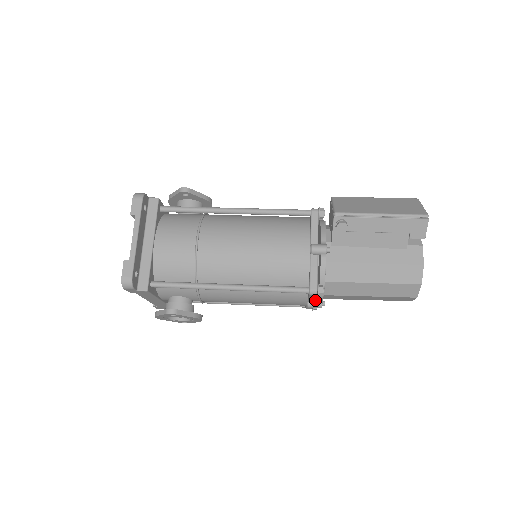
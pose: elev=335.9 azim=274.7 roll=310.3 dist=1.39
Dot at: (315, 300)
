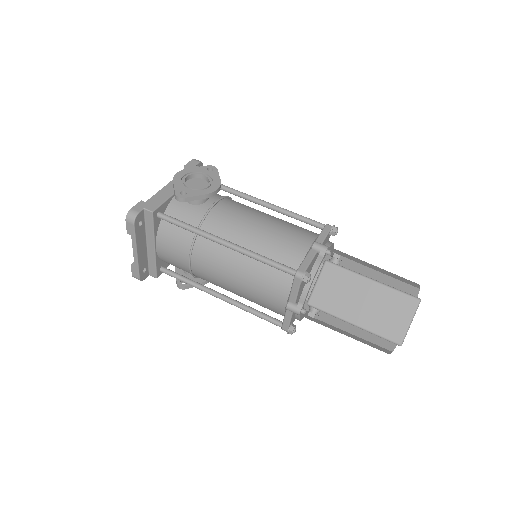
Dot at: occluded
